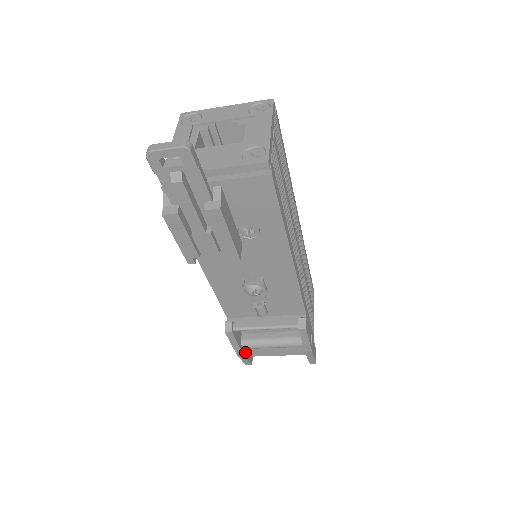
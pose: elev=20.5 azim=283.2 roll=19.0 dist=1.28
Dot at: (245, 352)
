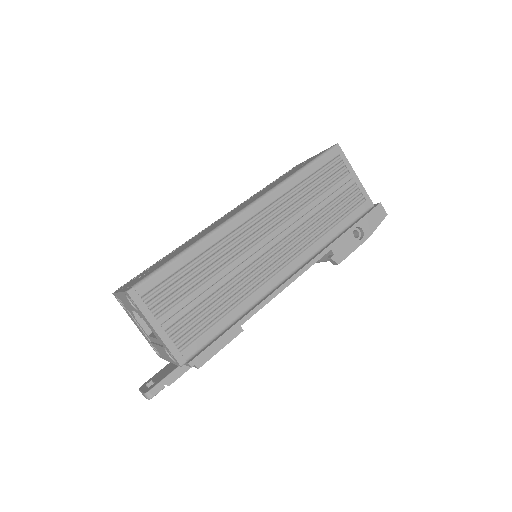
Dot at: occluded
